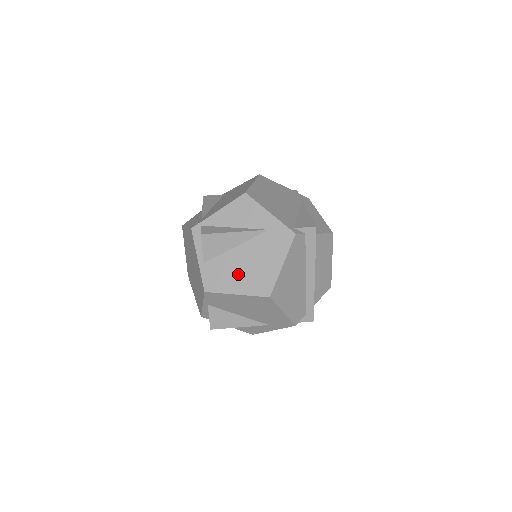
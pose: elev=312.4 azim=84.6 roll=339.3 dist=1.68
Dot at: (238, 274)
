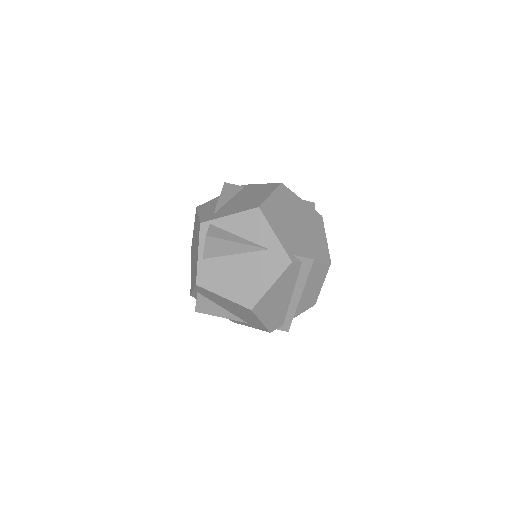
Dot at: (230, 280)
